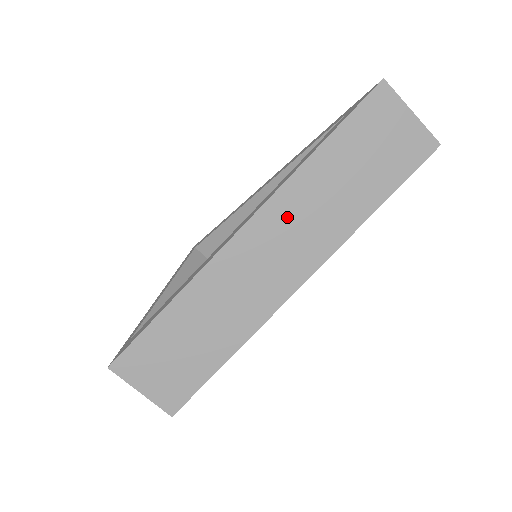
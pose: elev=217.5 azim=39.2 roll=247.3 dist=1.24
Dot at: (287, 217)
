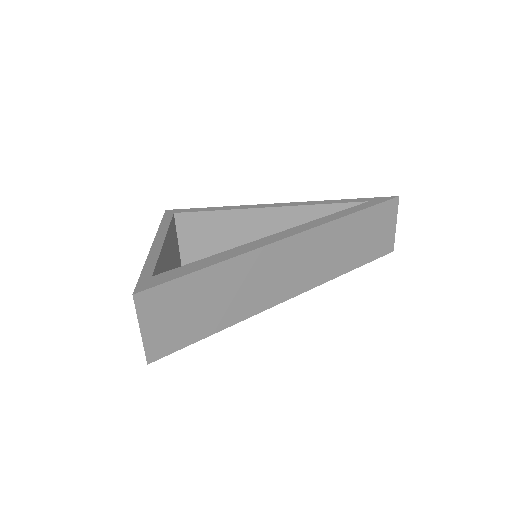
Dot at: (316, 246)
